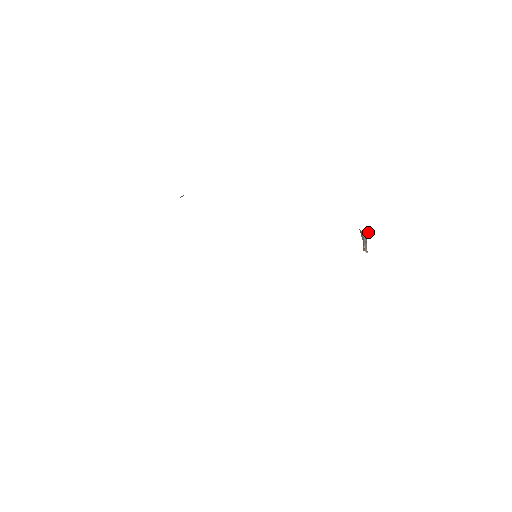
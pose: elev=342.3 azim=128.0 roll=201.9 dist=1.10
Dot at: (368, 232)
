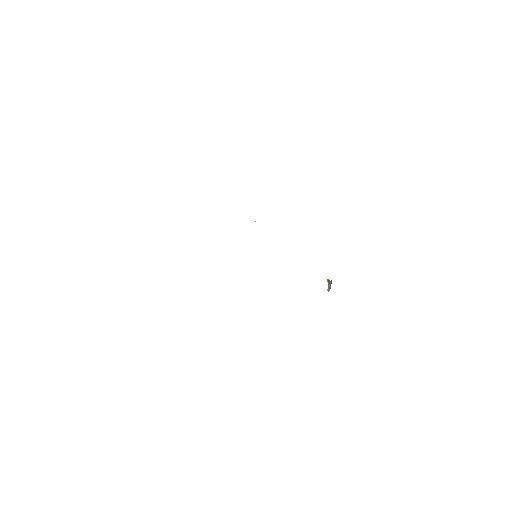
Dot at: (331, 281)
